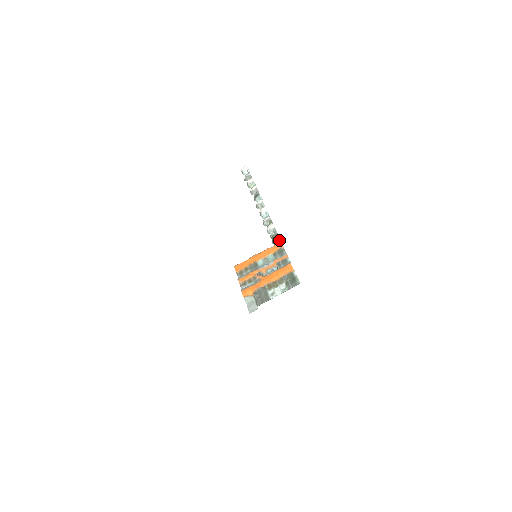
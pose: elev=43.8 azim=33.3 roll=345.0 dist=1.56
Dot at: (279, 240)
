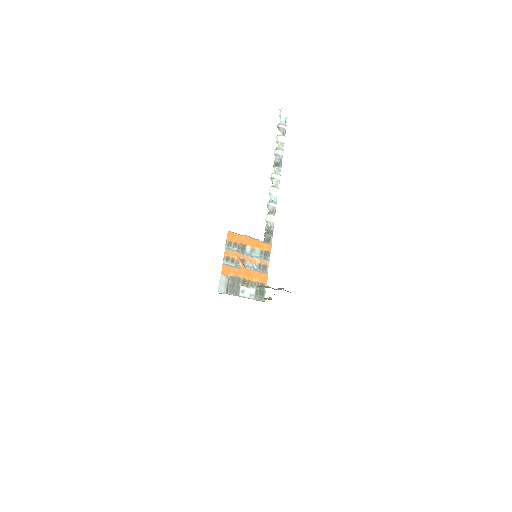
Dot at: (271, 241)
